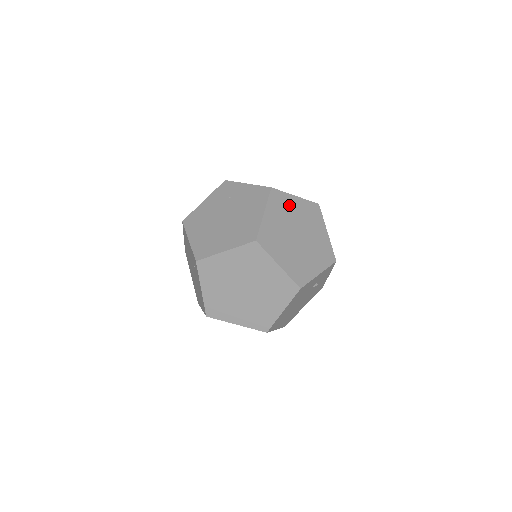
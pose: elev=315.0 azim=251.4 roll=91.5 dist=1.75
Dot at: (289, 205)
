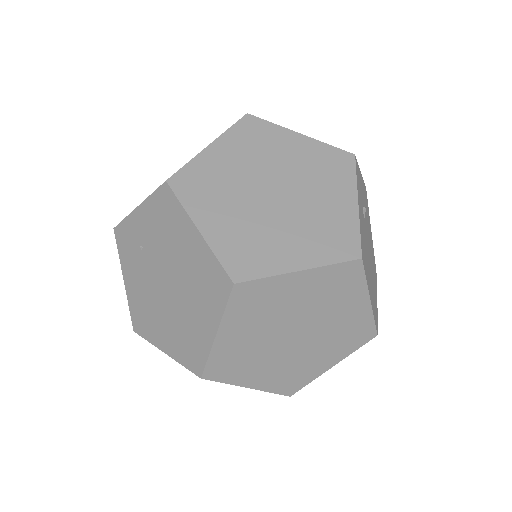
Dot at: (215, 170)
